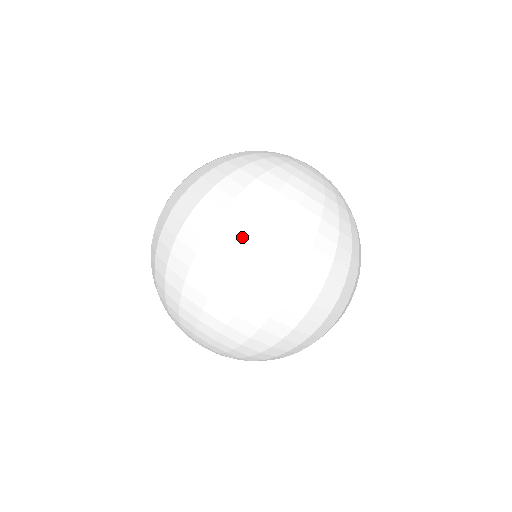
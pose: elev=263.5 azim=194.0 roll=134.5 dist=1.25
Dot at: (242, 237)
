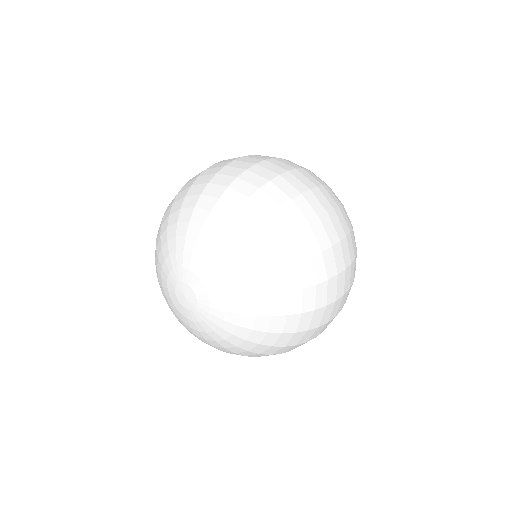
Dot at: (335, 208)
